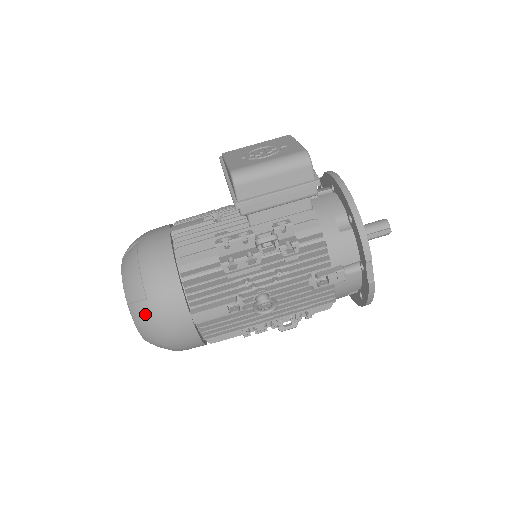
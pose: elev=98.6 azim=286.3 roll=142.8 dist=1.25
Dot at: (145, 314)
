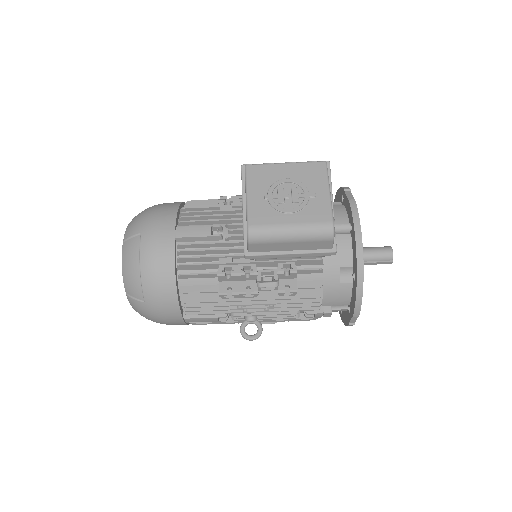
Dot at: (141, 309)
